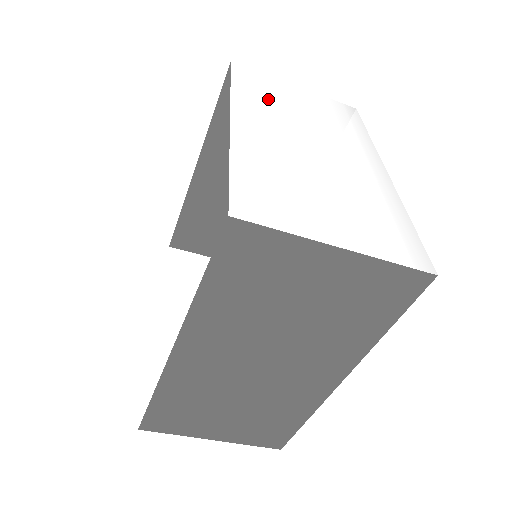
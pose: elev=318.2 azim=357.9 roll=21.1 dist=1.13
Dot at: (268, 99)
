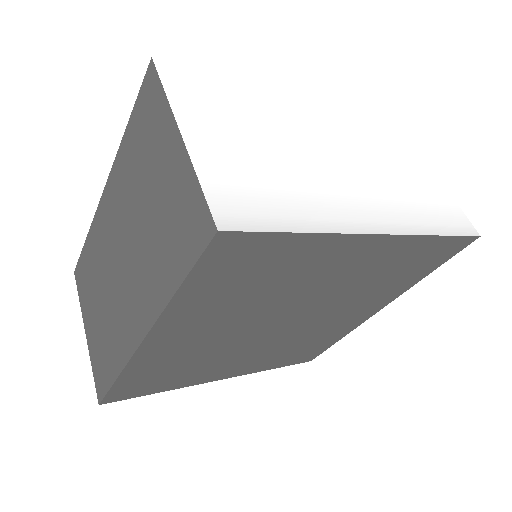
Dot at: (372, 137)
